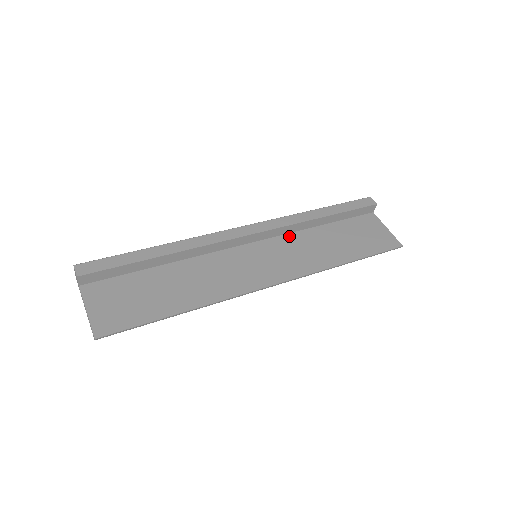
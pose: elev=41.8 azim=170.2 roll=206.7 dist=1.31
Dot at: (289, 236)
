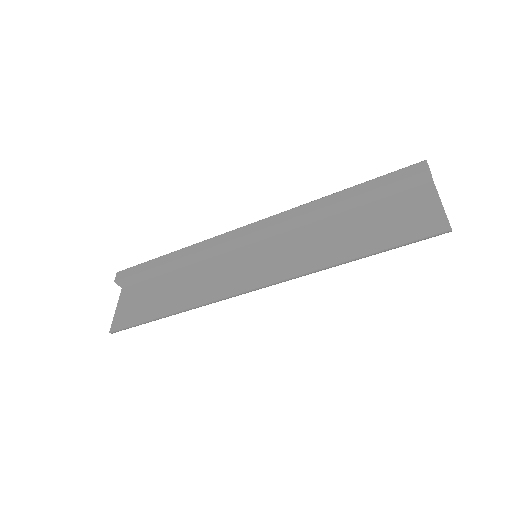
Dot at: (301, 229)
